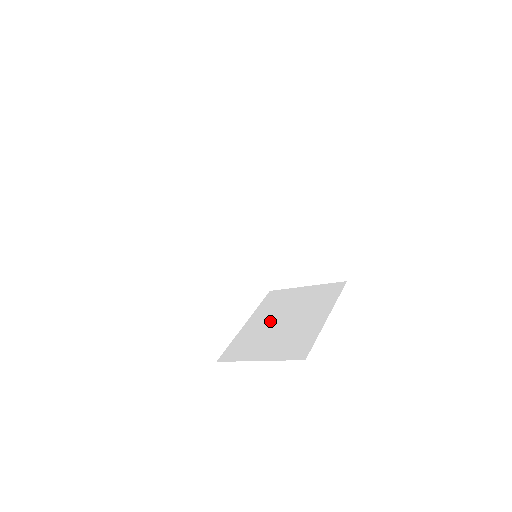
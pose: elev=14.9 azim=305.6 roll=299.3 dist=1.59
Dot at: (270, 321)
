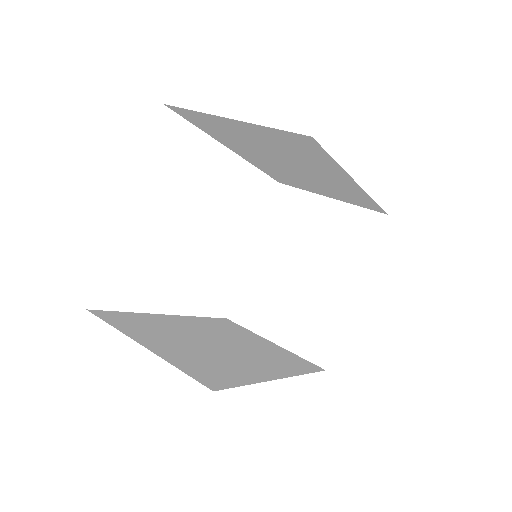
Dot at: (283, 265)
